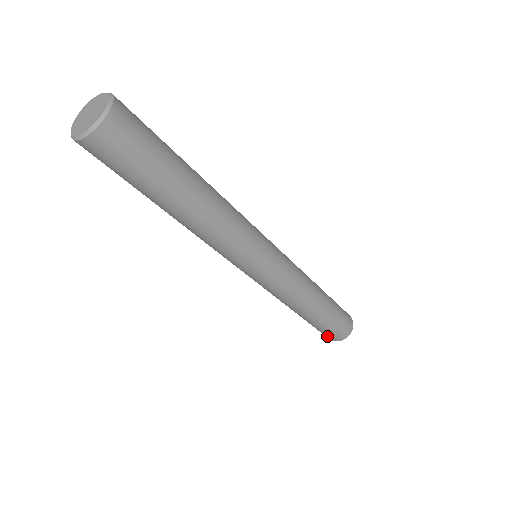
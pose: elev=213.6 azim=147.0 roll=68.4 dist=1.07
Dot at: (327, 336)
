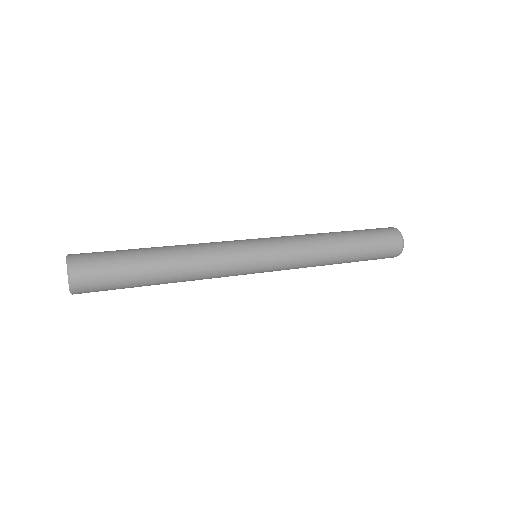
Dot at: occluded
